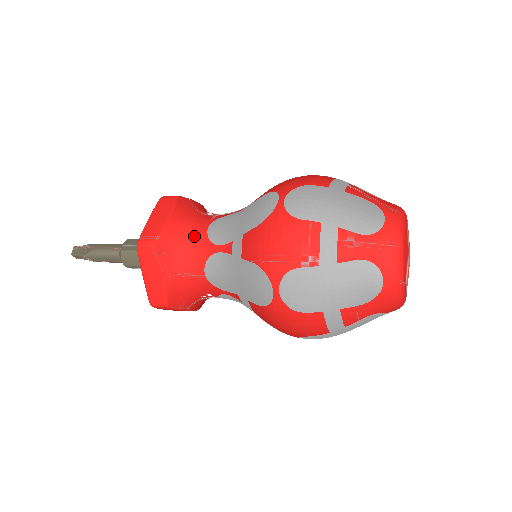
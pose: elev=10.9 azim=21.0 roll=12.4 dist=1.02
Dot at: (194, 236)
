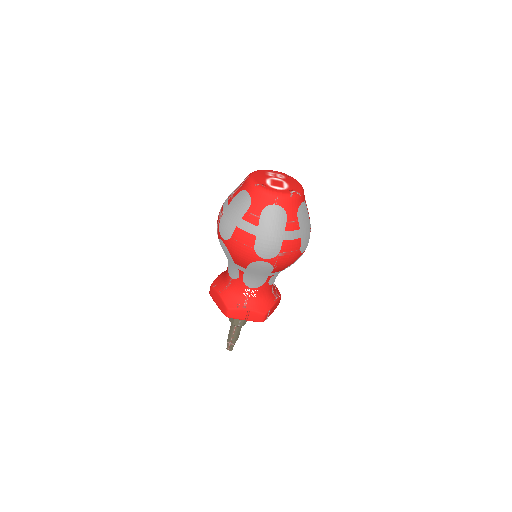
Dot at: occluded
